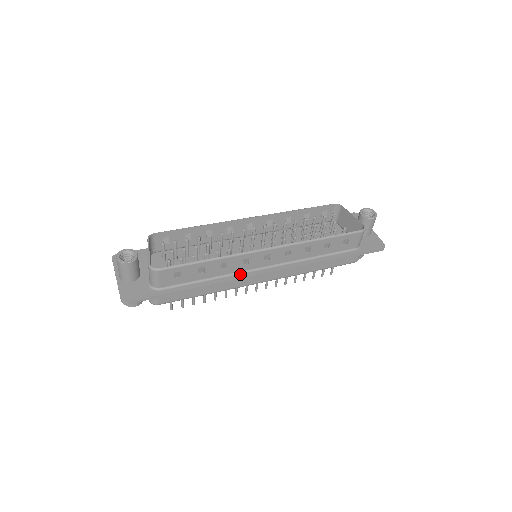
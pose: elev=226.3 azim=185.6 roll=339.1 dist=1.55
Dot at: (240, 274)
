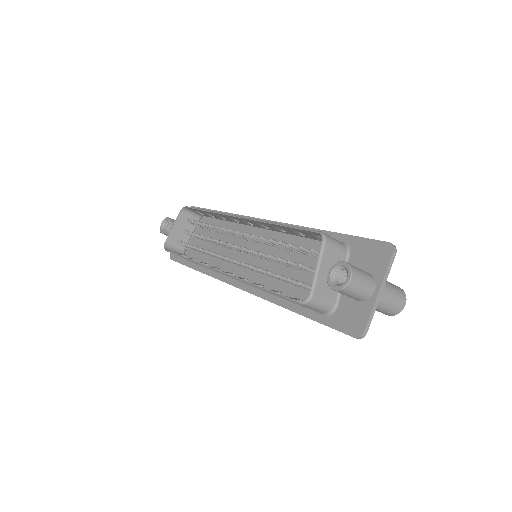
Dot at: (222, 275)
